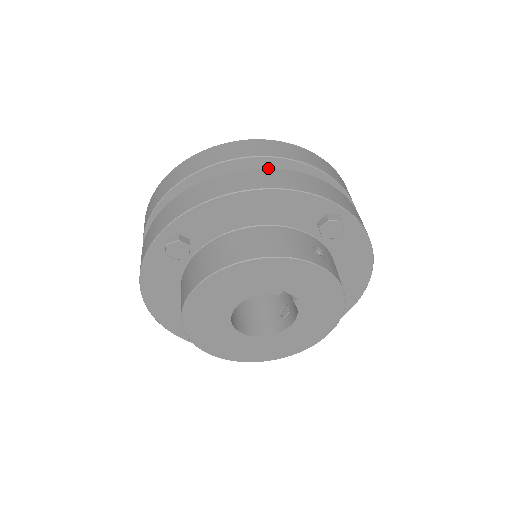
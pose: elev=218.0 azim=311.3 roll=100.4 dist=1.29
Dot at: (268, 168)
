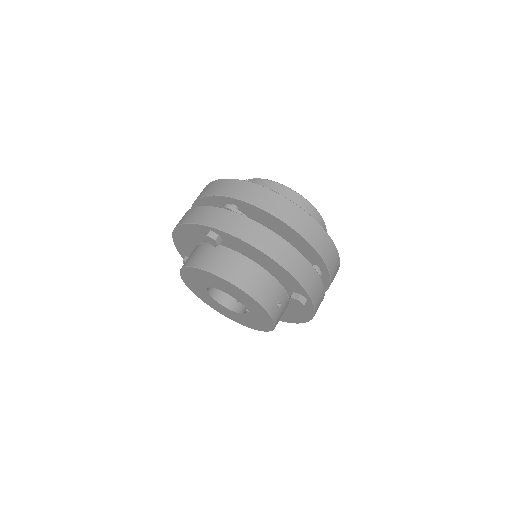
Dot at: (296, 249)
